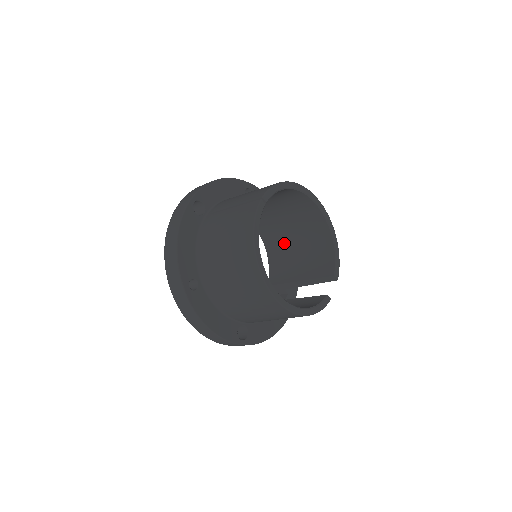
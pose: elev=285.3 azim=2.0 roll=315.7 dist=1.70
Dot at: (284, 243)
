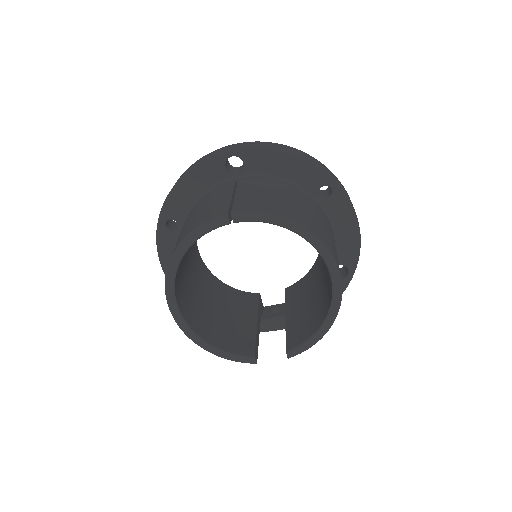
Dot at: (320, 272)
